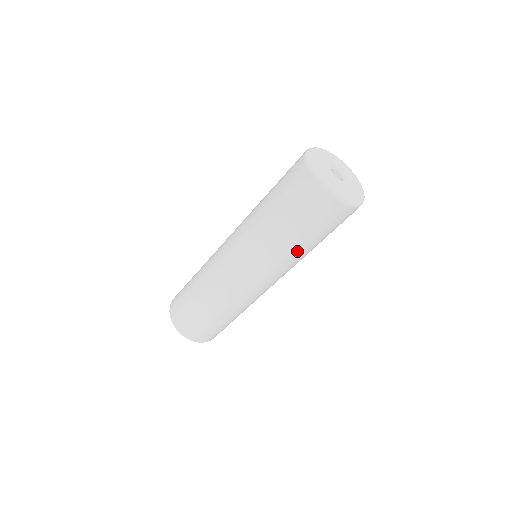
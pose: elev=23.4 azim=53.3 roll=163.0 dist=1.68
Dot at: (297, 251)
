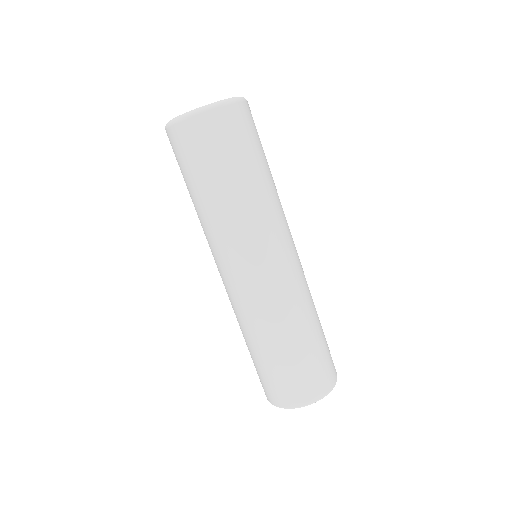
Dot at: (226, 203)
